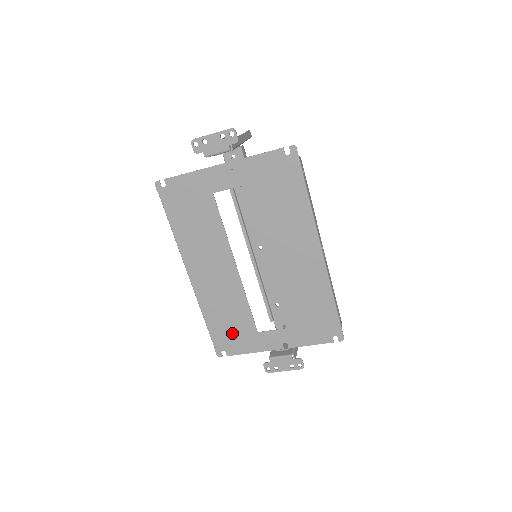
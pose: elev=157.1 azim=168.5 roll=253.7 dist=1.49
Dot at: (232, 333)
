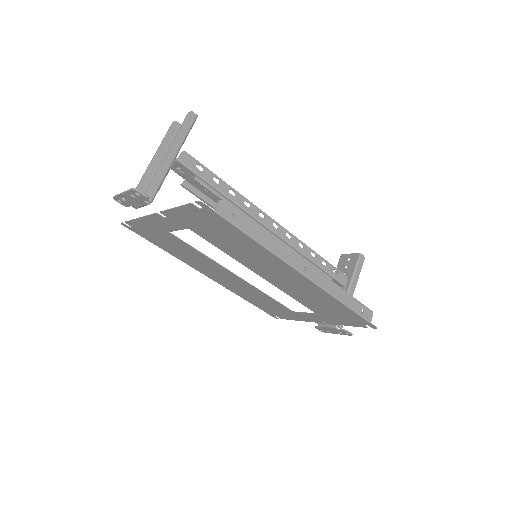
Dot at: (273, 309)
